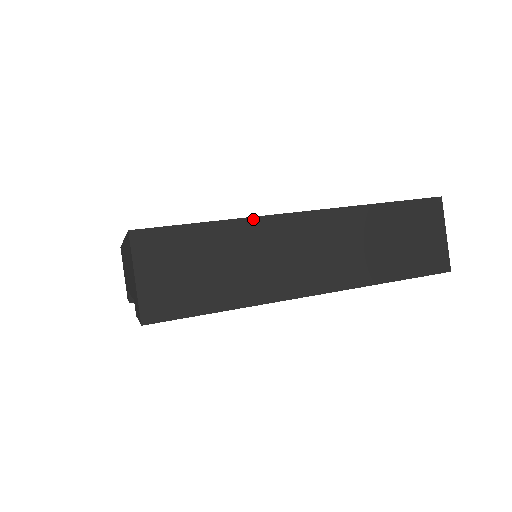
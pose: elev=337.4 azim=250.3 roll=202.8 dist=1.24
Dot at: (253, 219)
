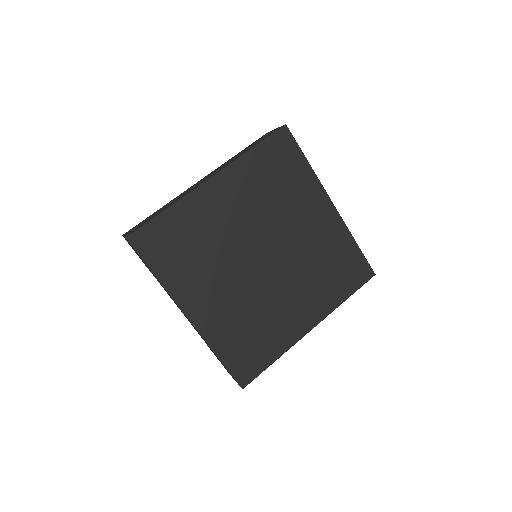
Dot at: occluded
